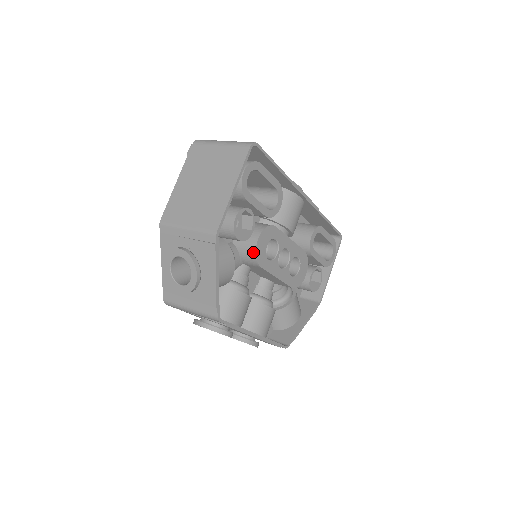
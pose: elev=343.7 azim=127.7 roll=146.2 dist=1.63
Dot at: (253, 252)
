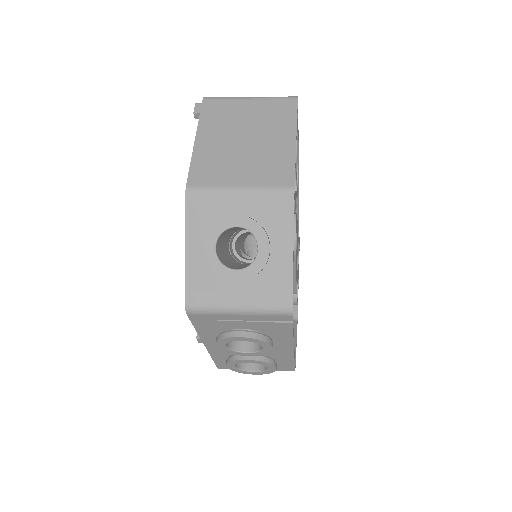
Dot at: occluded
